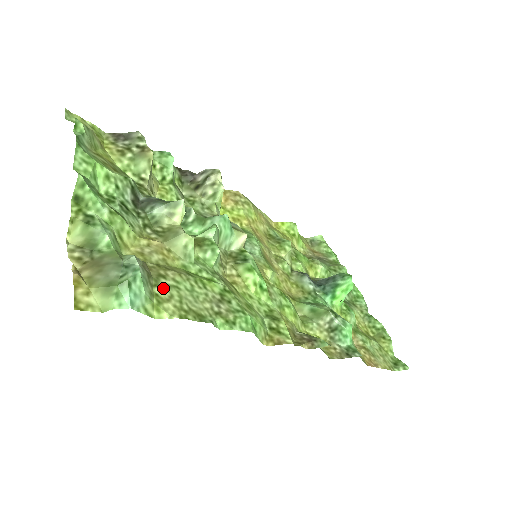
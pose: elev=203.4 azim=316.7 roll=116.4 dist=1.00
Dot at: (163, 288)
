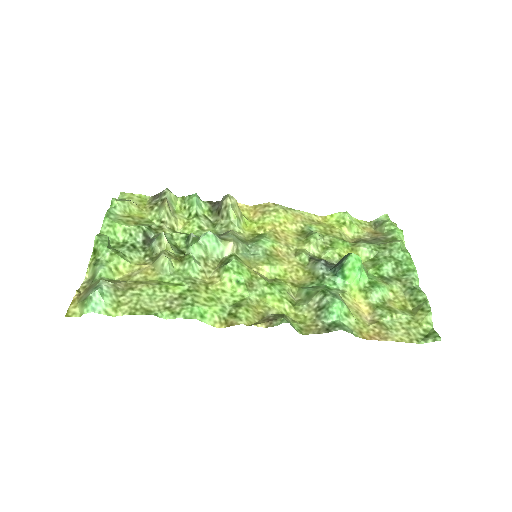
Dot at: (127, 296)
